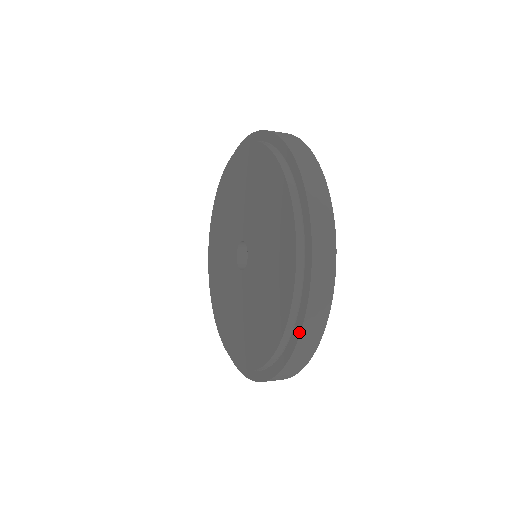
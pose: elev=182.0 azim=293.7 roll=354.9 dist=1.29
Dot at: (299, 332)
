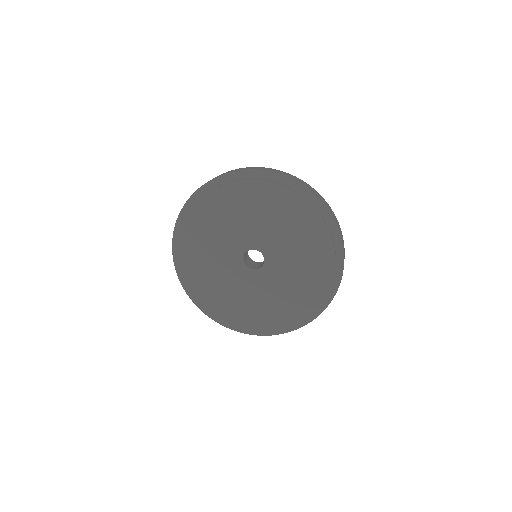
Dot at: (341, 276)
